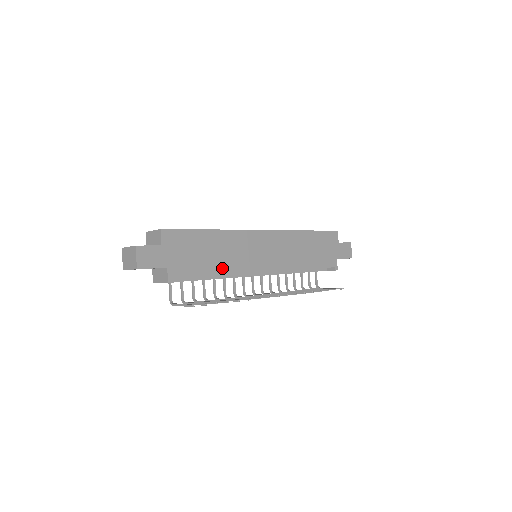
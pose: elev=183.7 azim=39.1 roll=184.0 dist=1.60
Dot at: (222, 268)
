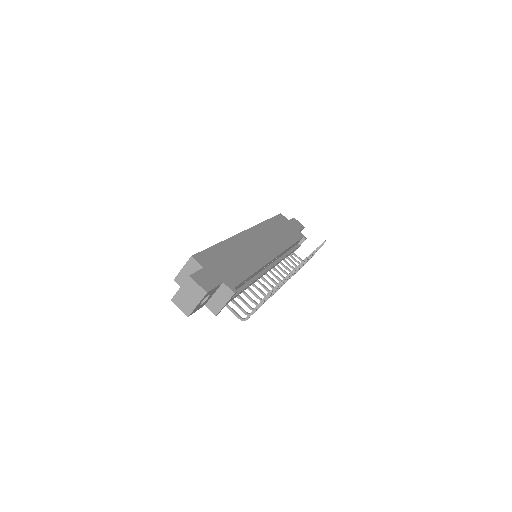
Dot at: (252, 267)
